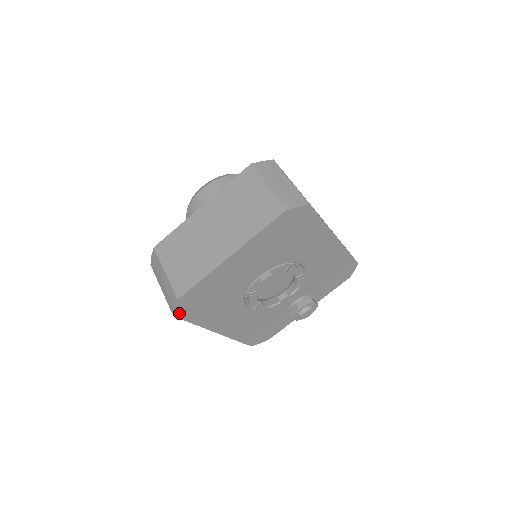
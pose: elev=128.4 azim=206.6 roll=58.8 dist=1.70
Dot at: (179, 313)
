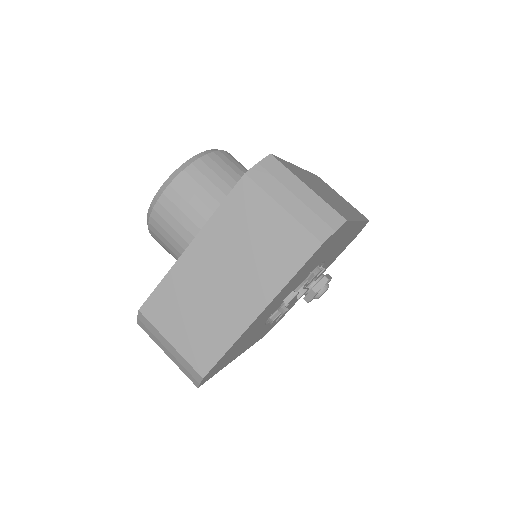
Dot at: (203, 382)
